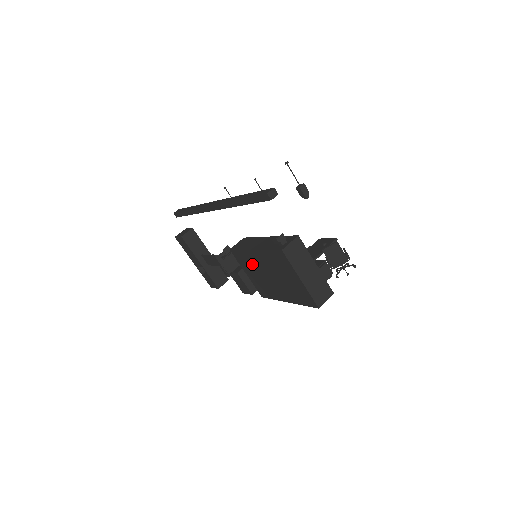
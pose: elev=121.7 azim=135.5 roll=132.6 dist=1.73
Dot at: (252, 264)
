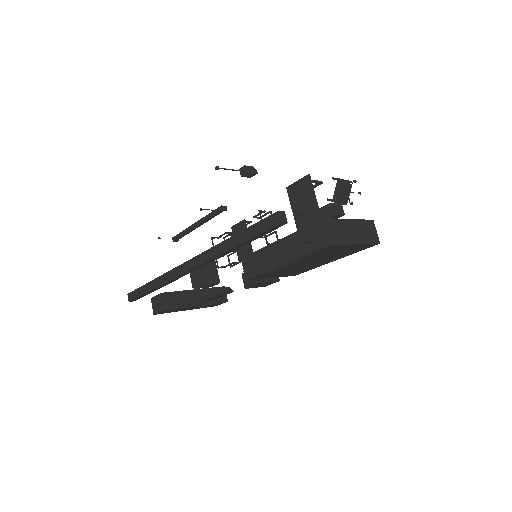
Dot at: occluded
